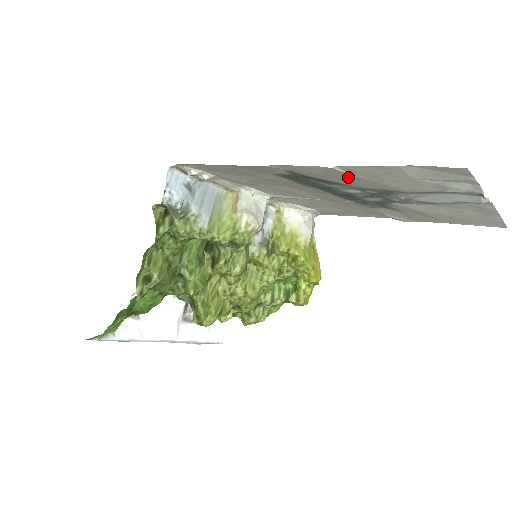
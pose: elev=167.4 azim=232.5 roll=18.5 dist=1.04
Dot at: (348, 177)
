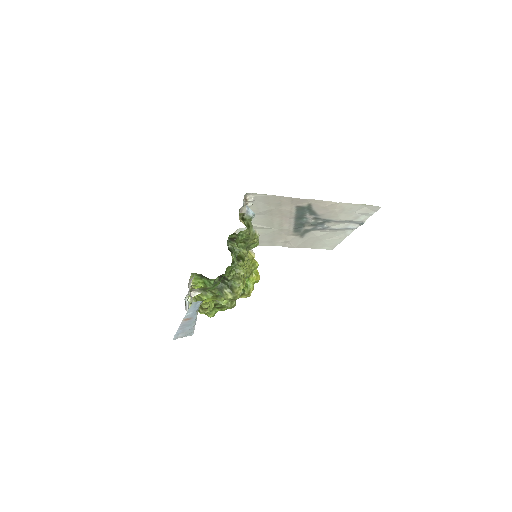
Dot at: (331, 210)
